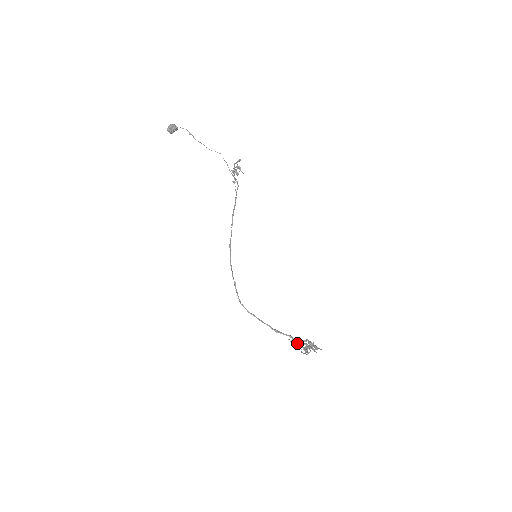
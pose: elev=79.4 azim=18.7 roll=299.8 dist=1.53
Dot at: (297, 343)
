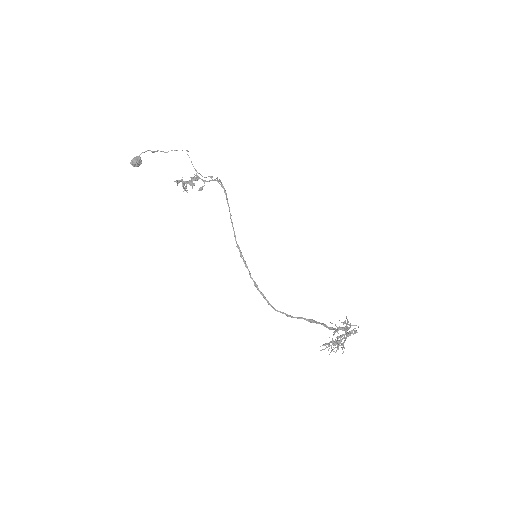
Dot at: occluded
